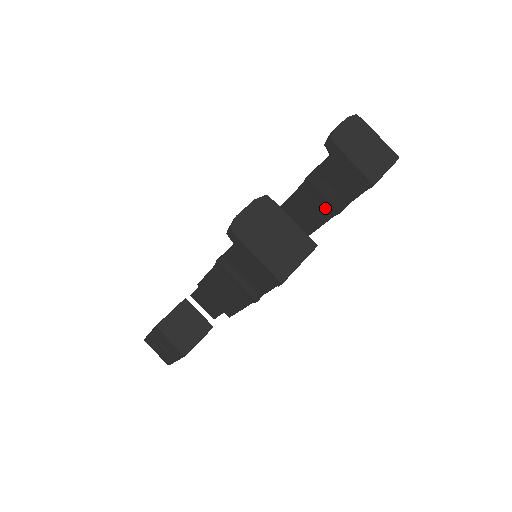
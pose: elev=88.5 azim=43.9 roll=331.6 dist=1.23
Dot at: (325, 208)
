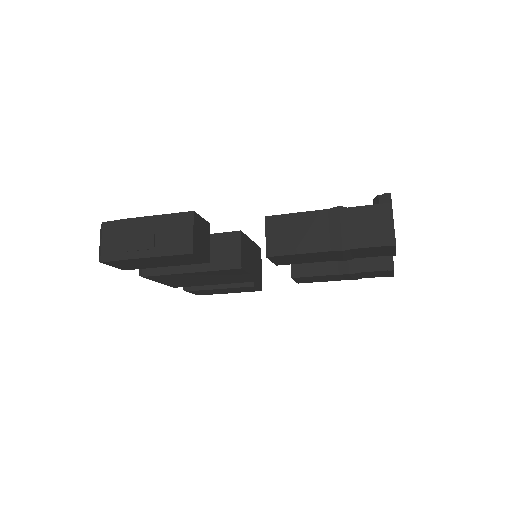
Dot at: (338, 265)
